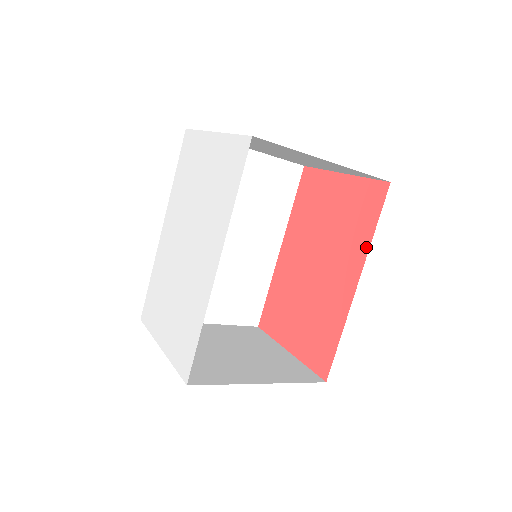
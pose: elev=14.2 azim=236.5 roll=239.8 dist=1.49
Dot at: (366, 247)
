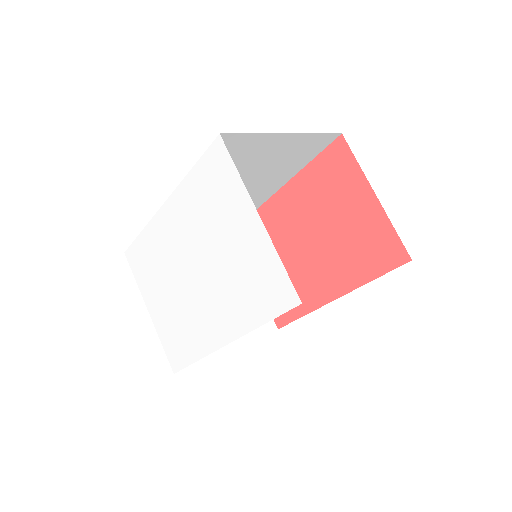
Dot at: (359, 283)
